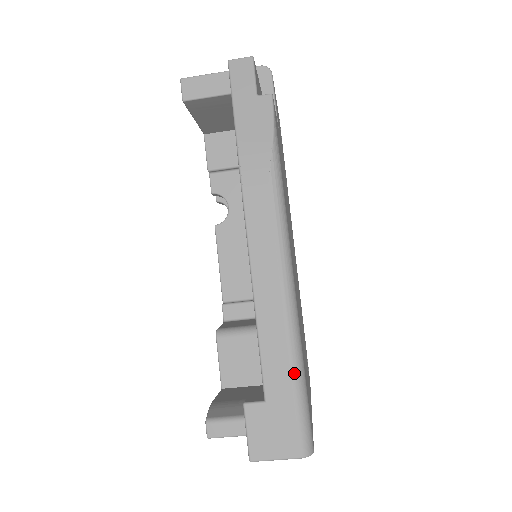
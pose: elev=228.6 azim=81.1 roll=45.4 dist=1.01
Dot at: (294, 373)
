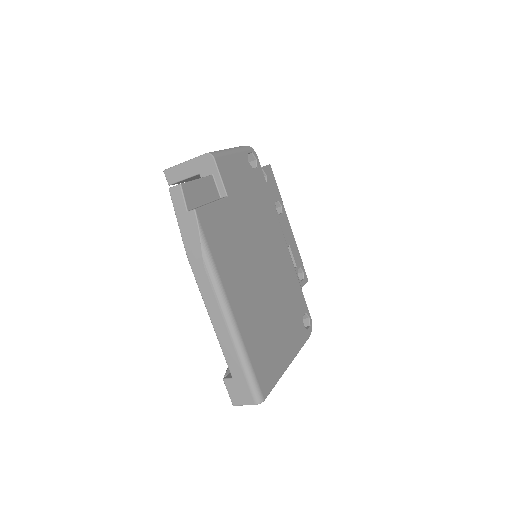
Dot at: (242, 365)
